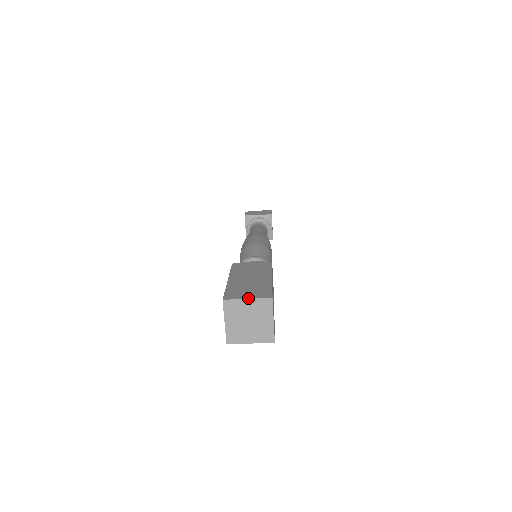
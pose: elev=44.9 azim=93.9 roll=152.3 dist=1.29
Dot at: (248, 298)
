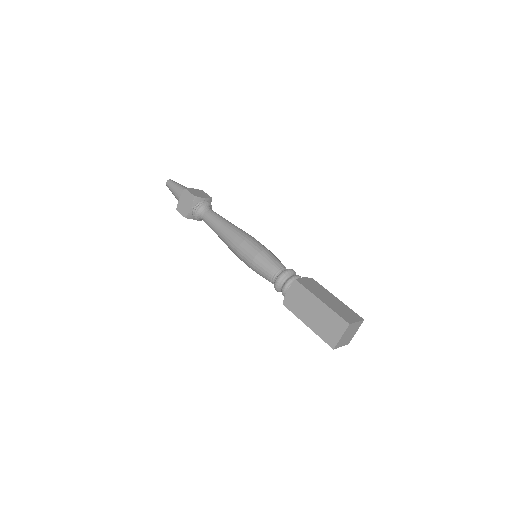
Dot at: (357, 321)
